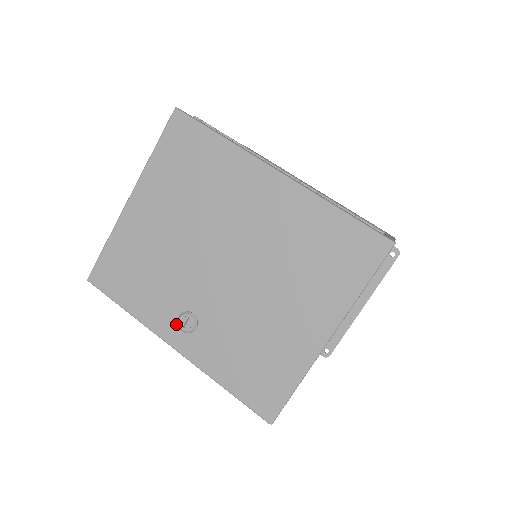
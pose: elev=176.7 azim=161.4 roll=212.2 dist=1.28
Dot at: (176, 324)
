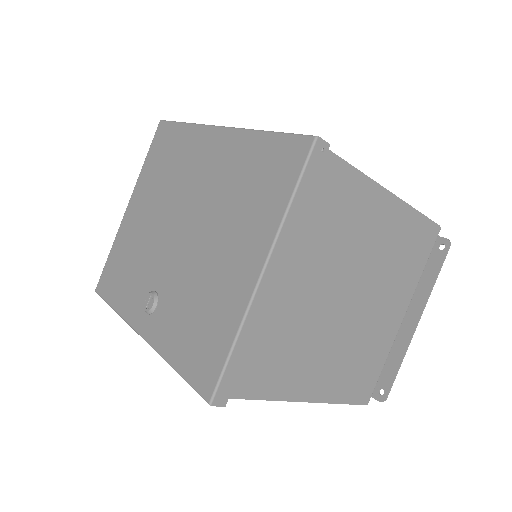
Dot at: (144, 308)
